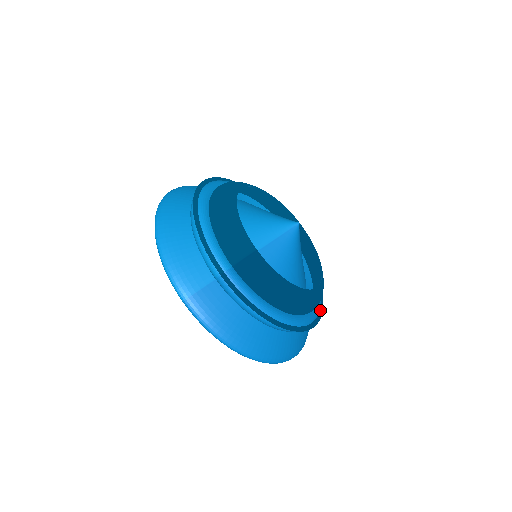
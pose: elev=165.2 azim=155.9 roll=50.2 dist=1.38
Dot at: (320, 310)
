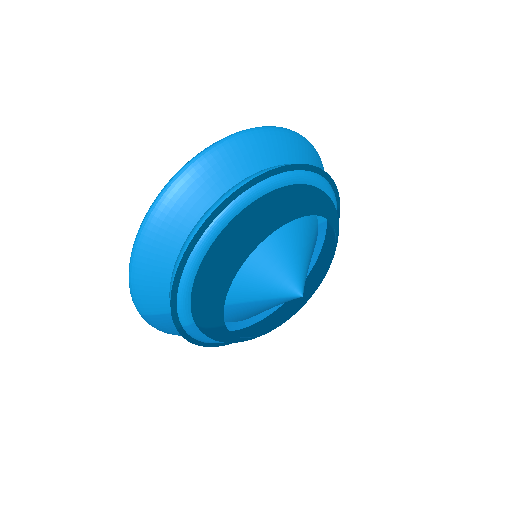
Dot at: occluded
